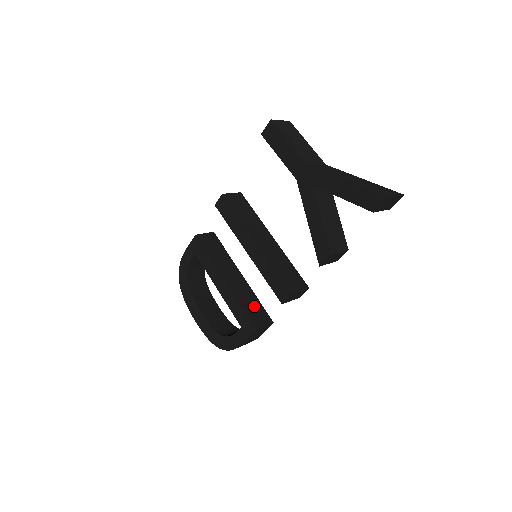
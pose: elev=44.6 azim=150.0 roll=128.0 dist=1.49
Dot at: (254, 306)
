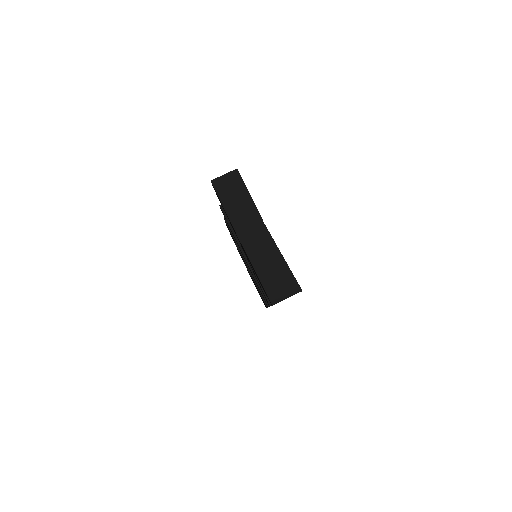
Dot at: occluded
